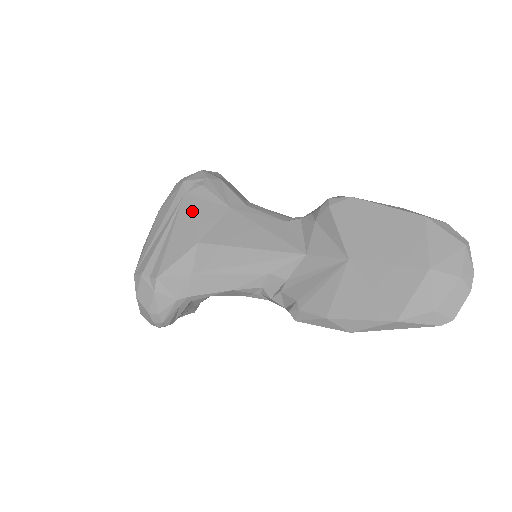
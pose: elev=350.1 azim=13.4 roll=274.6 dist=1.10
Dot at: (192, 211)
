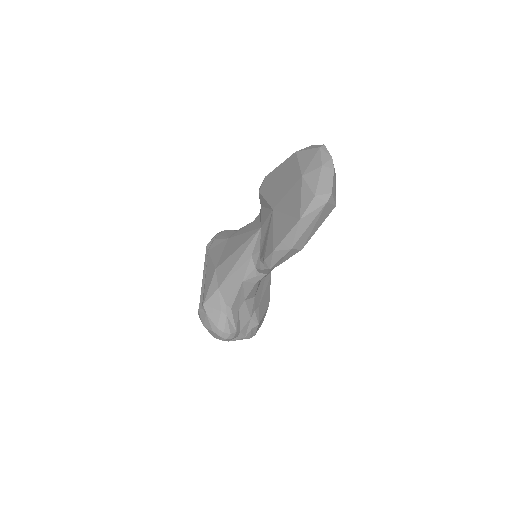
Dot at: (212, 256)
